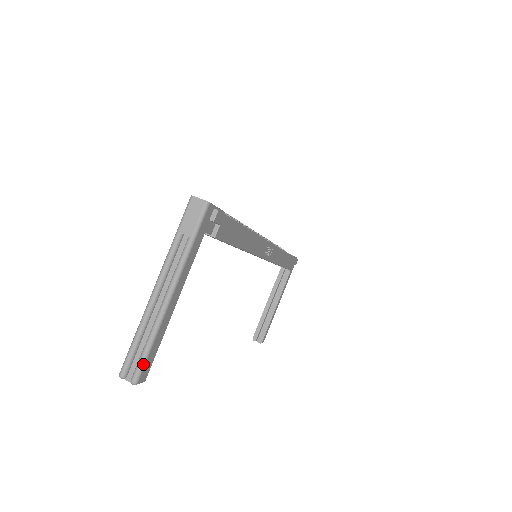
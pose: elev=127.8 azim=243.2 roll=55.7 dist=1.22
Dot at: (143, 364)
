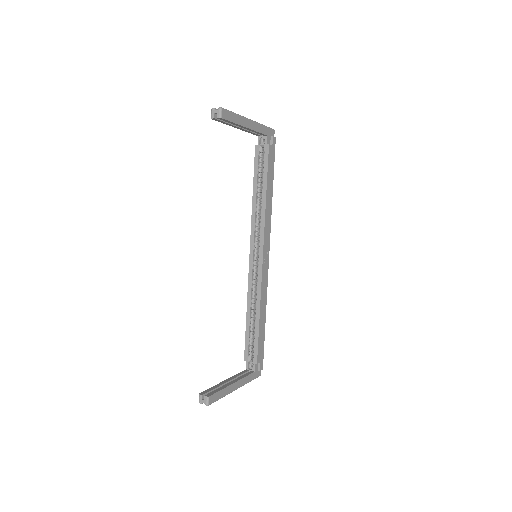
Dot at: (228, 110)
